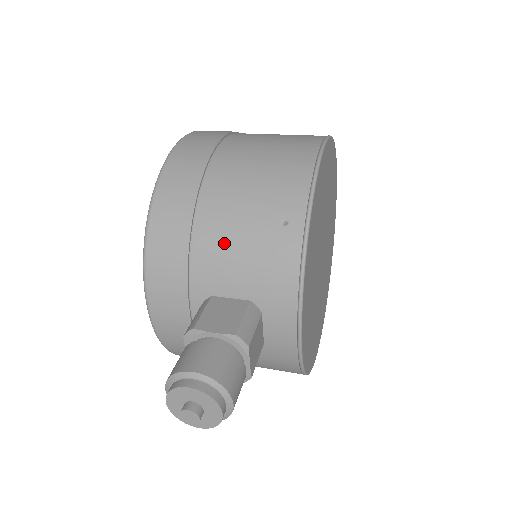
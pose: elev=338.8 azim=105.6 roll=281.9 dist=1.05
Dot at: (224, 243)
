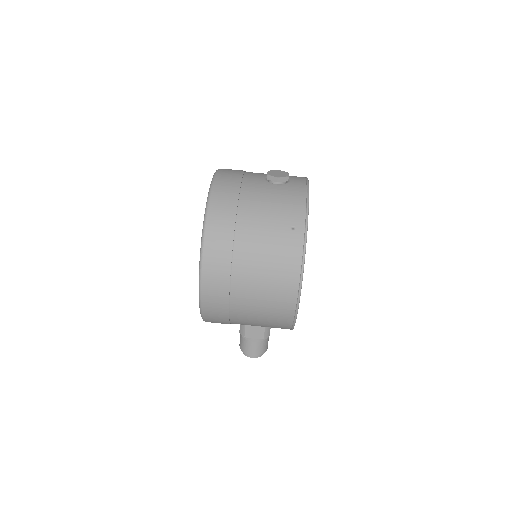
Dot at: occluded
